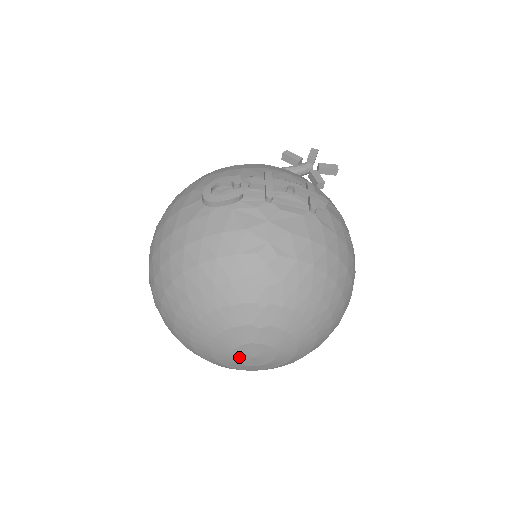
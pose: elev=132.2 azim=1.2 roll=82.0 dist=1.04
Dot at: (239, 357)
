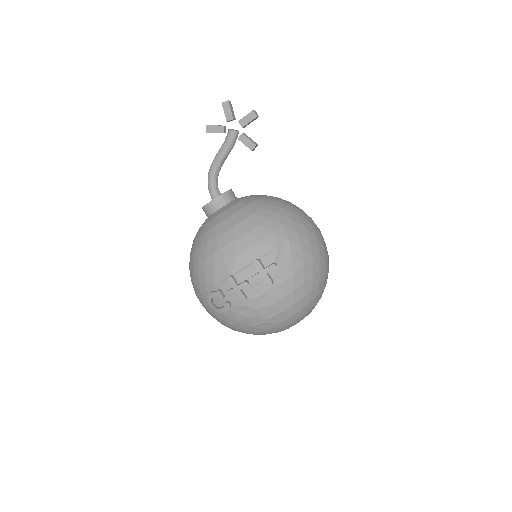
Dot at: occluded
